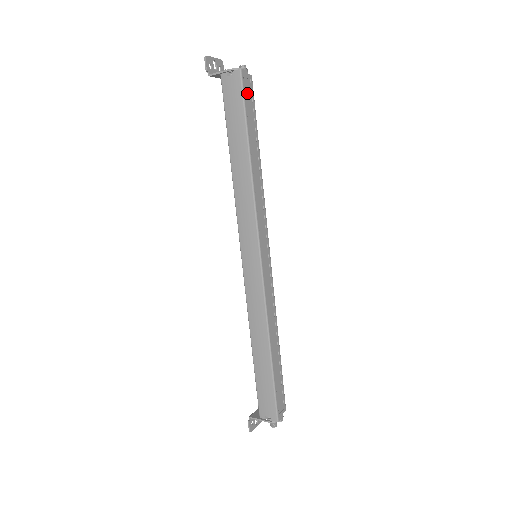
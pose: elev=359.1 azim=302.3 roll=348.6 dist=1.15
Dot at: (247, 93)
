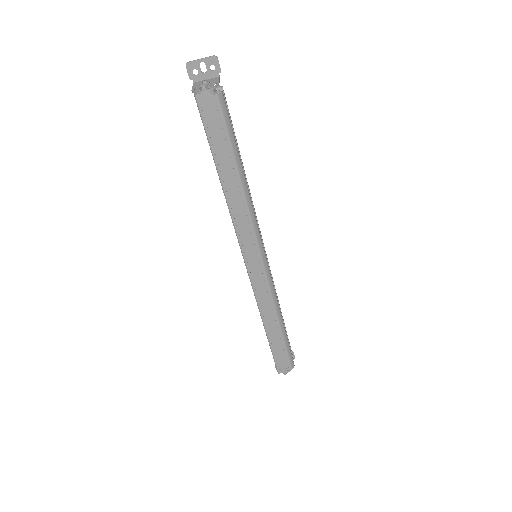
Dot at: (211, 117)
